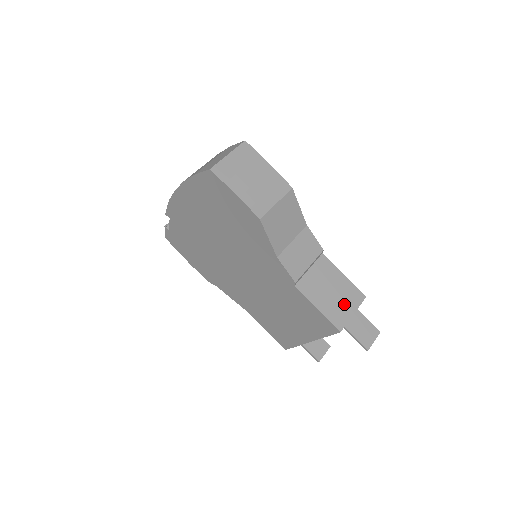
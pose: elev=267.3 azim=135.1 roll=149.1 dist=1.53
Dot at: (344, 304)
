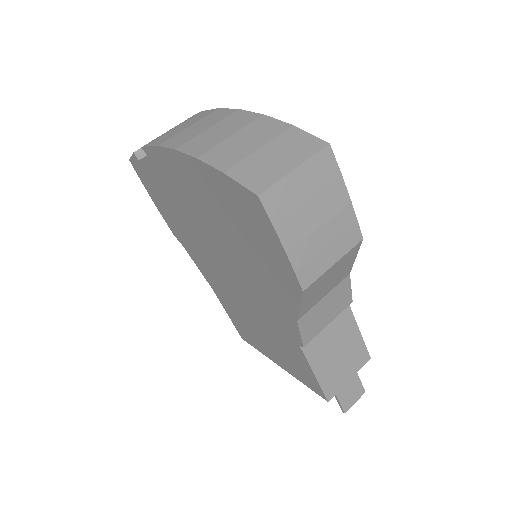
Dot at: (345, 368)
